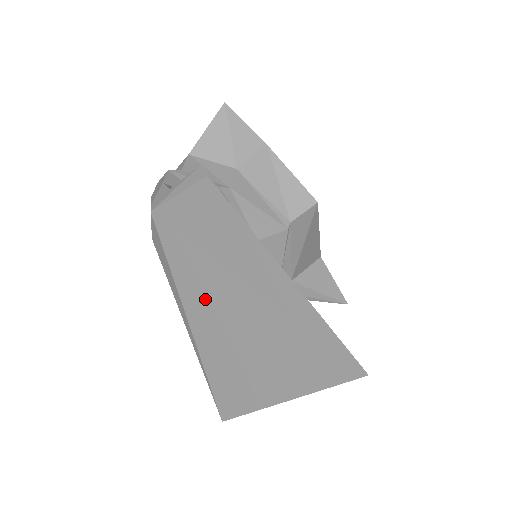
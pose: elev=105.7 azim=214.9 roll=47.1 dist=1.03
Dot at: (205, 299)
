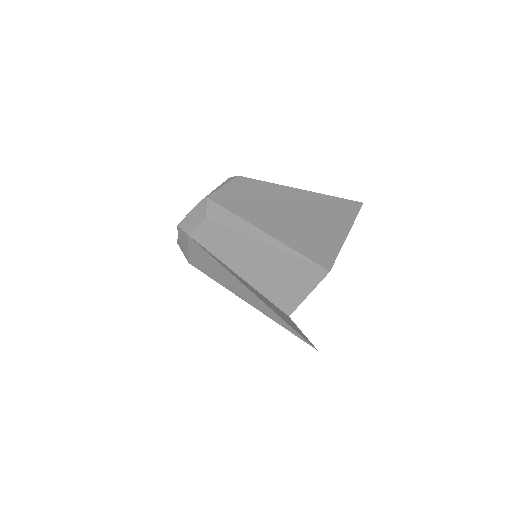
Dot at: (268, 216)
